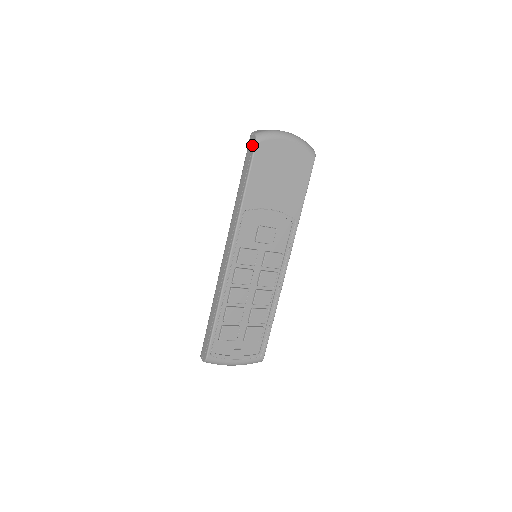
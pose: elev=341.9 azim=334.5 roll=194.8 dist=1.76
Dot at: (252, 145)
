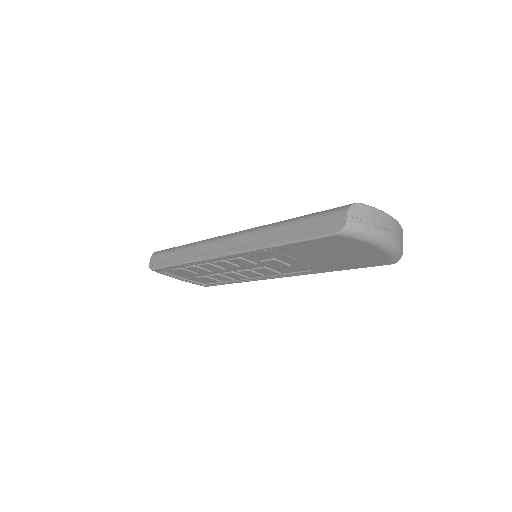
Dot at: (332, 227)
